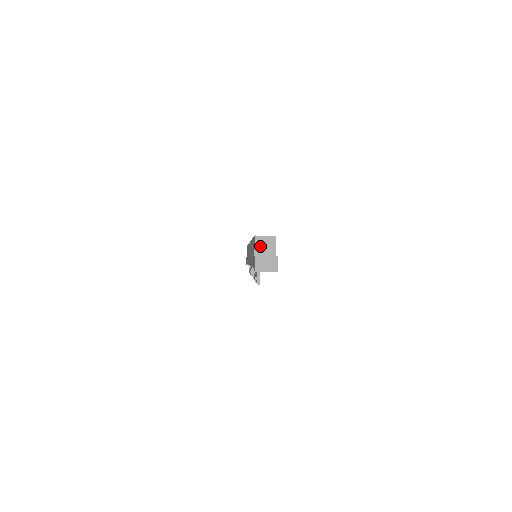
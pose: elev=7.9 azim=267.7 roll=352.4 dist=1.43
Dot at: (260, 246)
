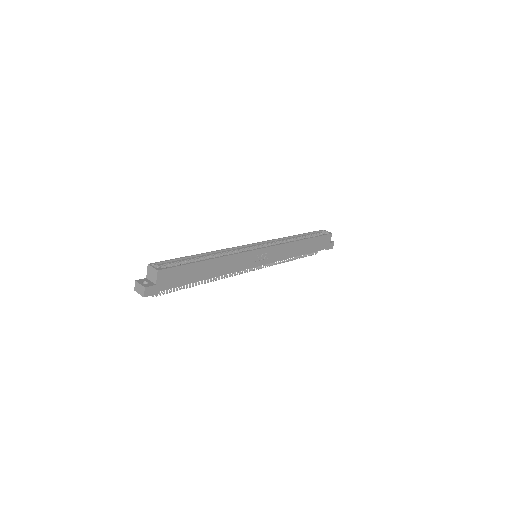
Dot at: (149, 273)
